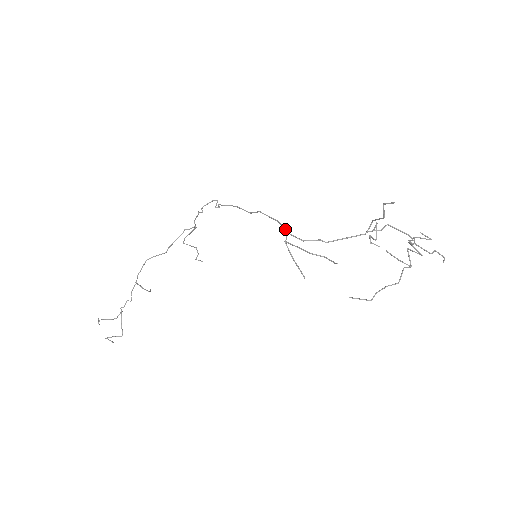
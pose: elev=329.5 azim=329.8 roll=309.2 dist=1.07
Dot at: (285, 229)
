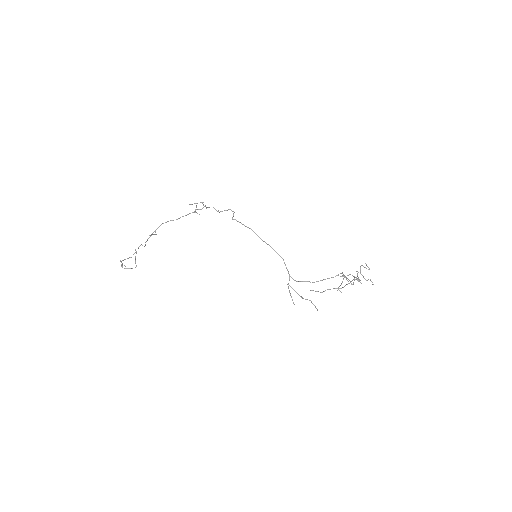
Dot at: (288, 271)
